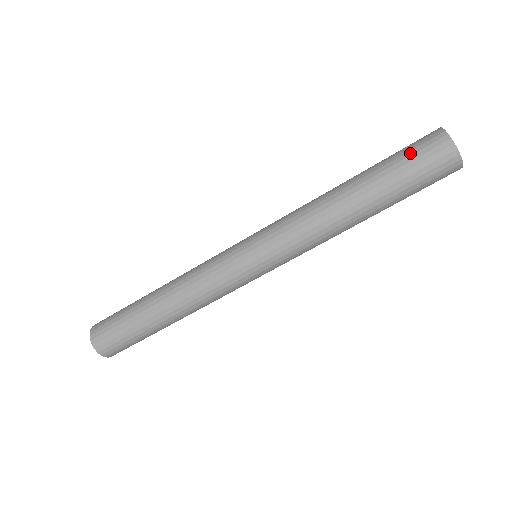
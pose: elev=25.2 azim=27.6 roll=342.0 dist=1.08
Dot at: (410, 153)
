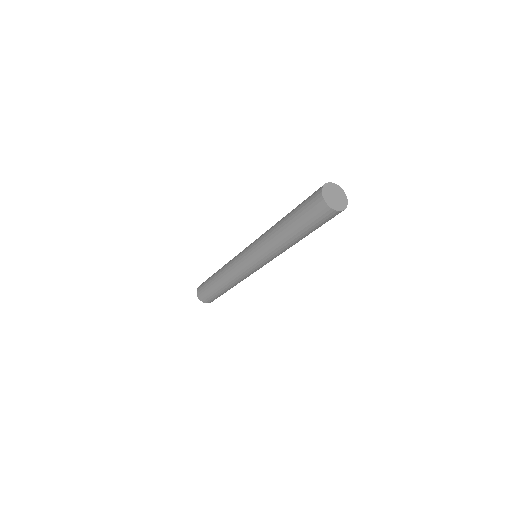
Dot at: (306, 206)
